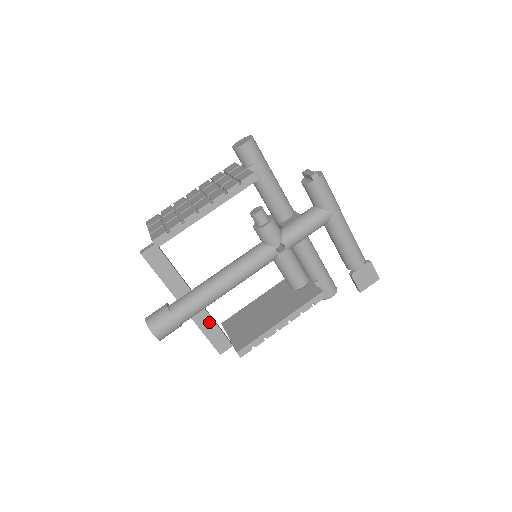
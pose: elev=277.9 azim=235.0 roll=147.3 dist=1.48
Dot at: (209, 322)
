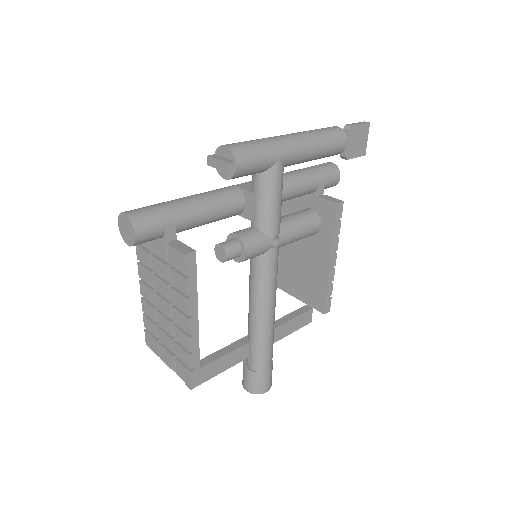
Dot at: (283, 328)
